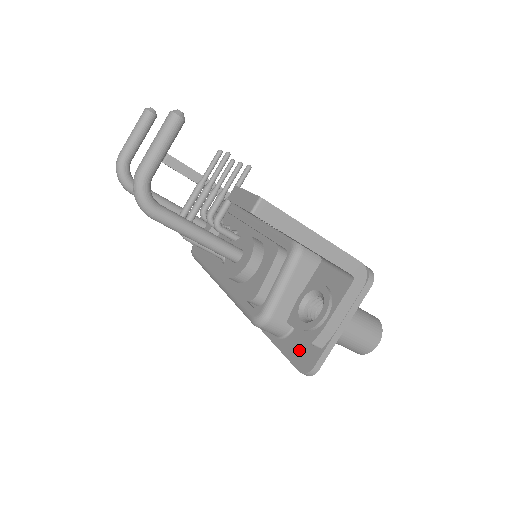
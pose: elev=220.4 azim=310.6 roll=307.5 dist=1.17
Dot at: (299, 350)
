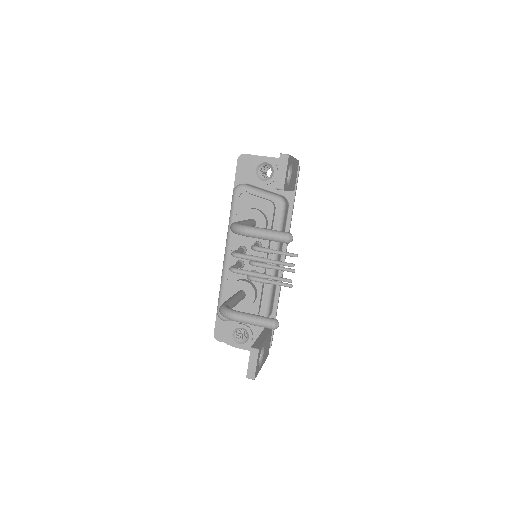
Dot at: (222, 328)
